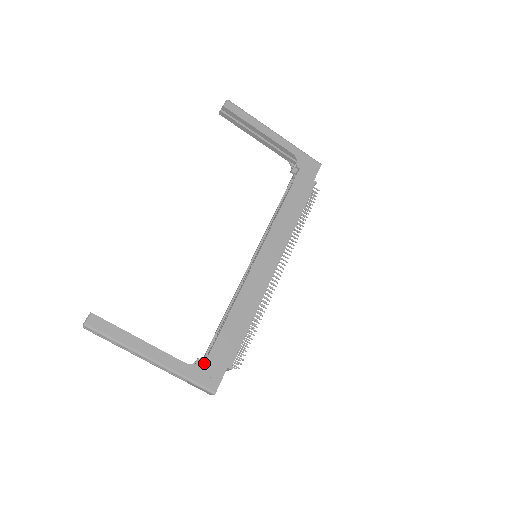
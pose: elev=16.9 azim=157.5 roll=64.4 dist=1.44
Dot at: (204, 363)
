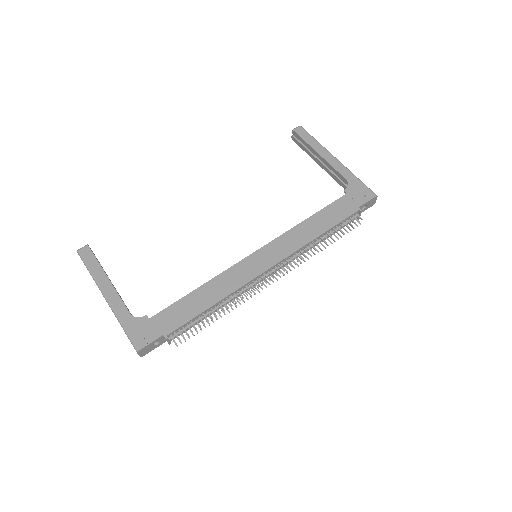
Dot at: (145, 320)
